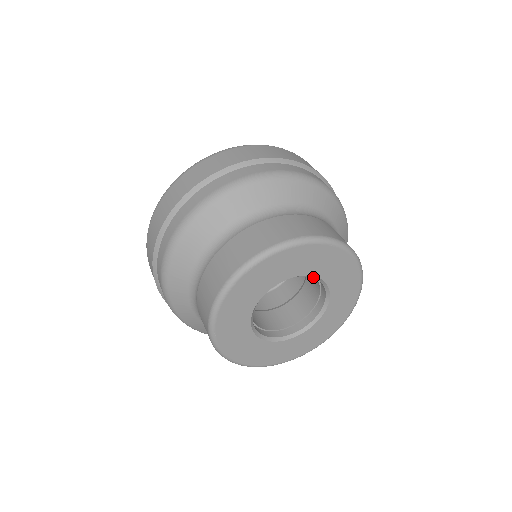
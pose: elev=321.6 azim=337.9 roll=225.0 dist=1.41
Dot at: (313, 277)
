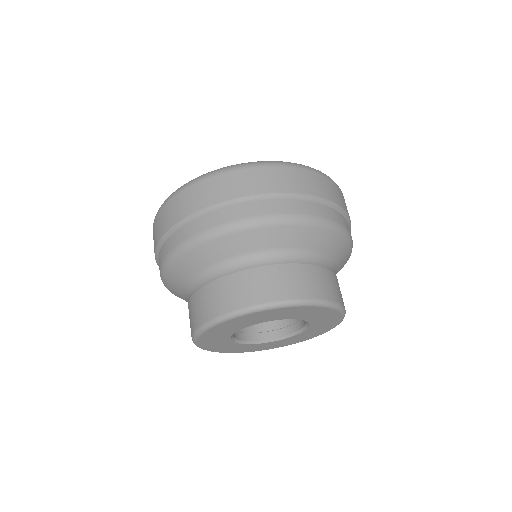
Dot at: occluded
